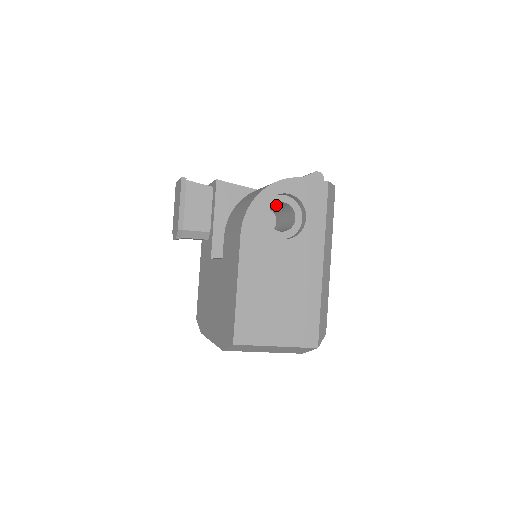
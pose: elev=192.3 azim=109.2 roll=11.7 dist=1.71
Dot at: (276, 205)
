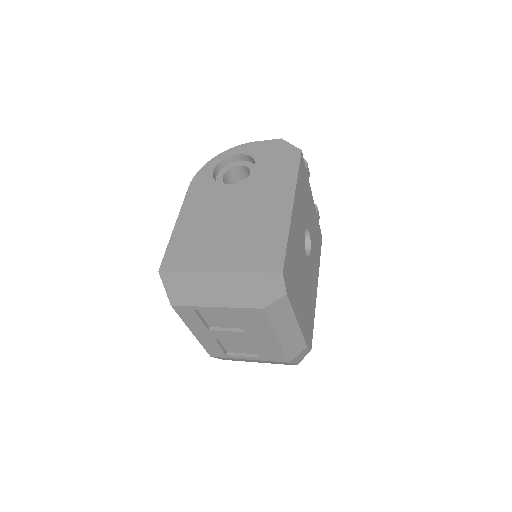
Dot at: occluded
